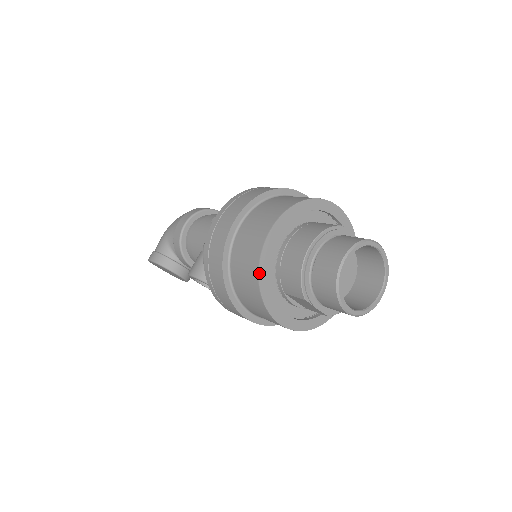
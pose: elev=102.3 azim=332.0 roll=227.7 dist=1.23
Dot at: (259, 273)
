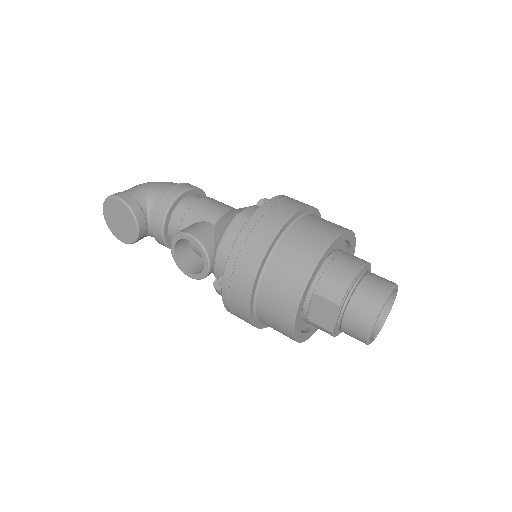
Dot at: (319, 261)
